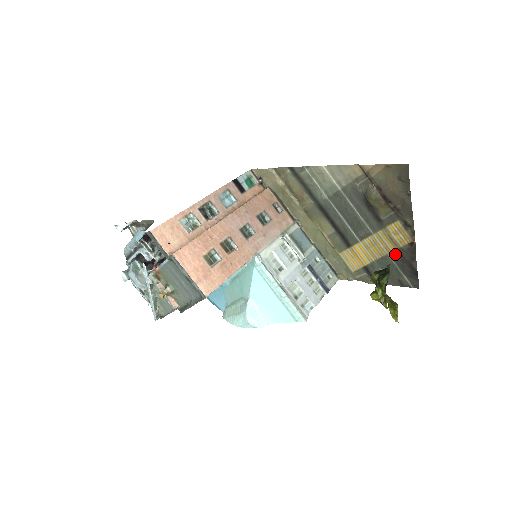
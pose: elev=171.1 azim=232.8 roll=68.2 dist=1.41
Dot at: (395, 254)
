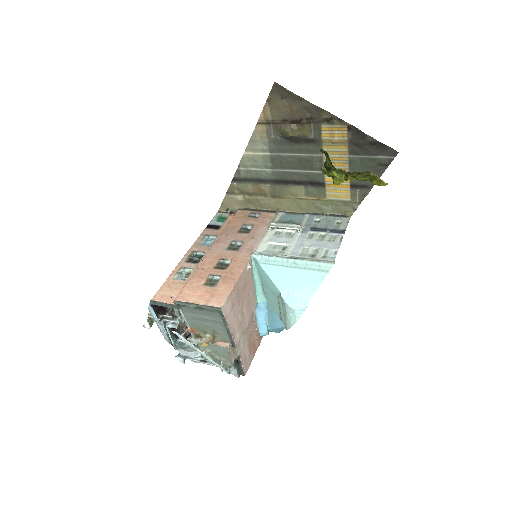
Dot at: (351, 150)
